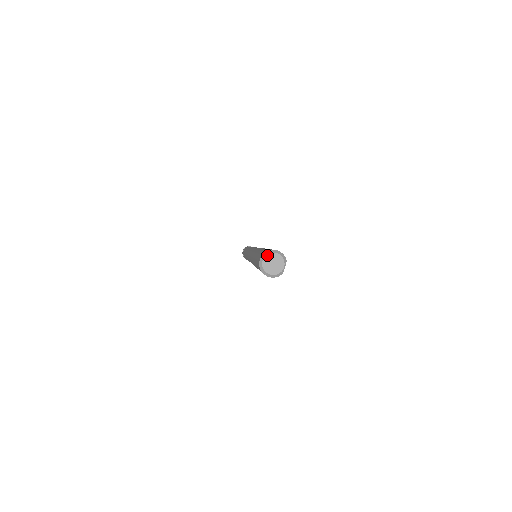
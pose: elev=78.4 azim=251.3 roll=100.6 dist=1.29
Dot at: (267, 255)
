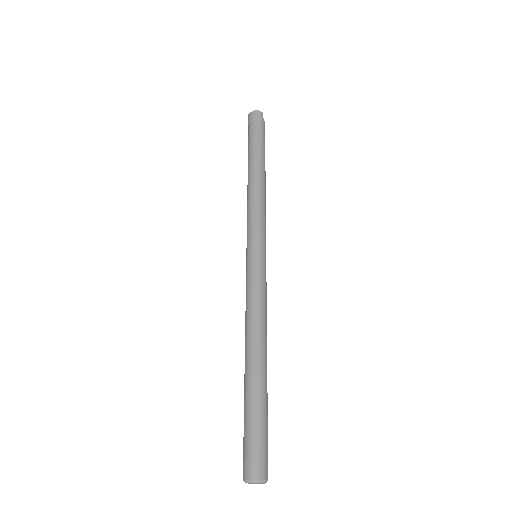
Dot at: occluded
